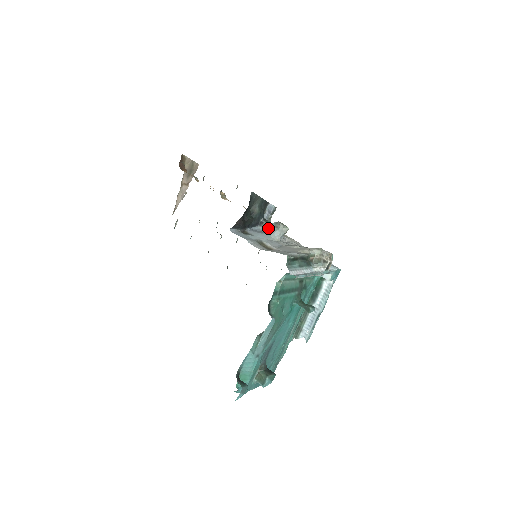
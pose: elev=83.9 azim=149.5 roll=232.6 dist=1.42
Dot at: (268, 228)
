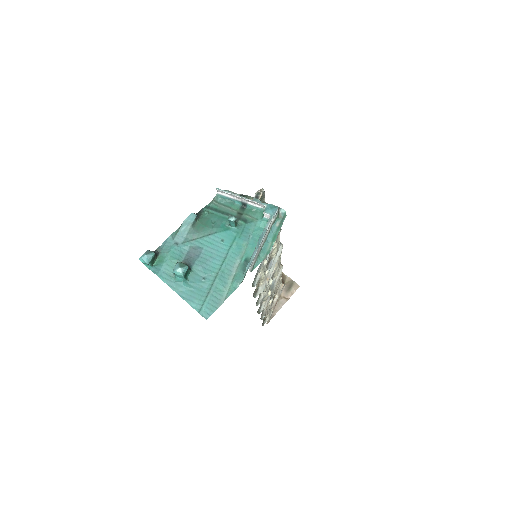
Dot at: occluded
